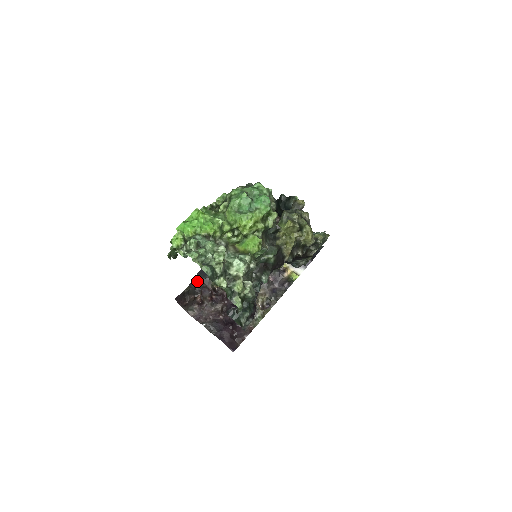
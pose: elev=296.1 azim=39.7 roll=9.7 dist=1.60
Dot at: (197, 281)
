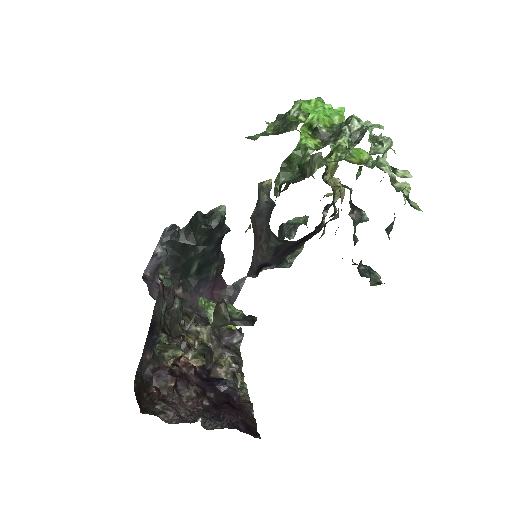
Dot at: (144, 361)
